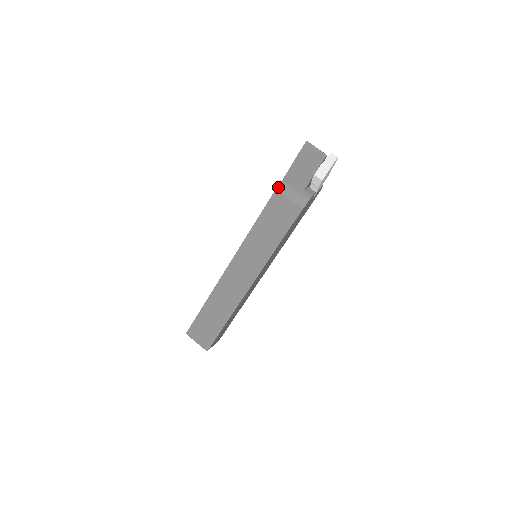
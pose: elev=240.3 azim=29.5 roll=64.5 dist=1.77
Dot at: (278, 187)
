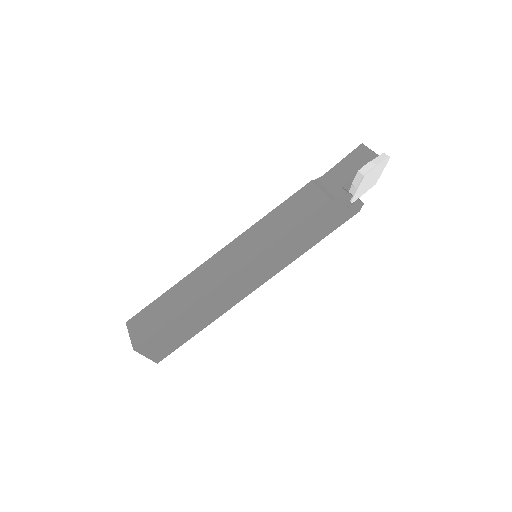
Dot at: (315, 180)
